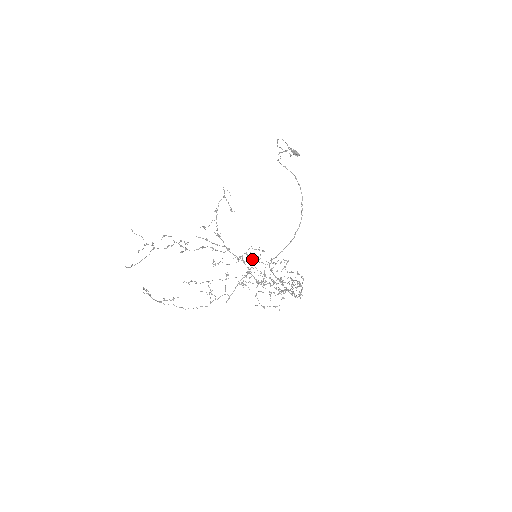
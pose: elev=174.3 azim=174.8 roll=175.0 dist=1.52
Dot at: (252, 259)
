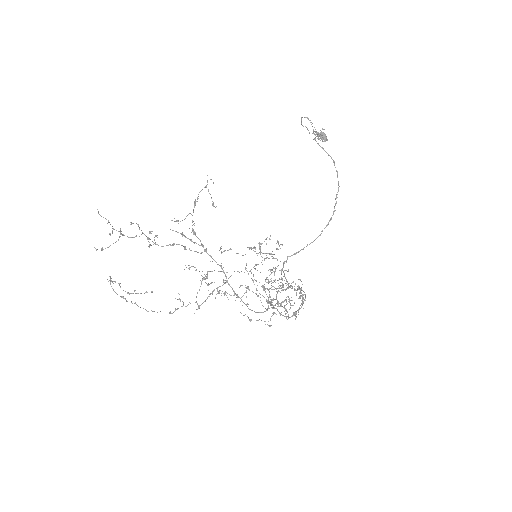
Dot at: occluded
